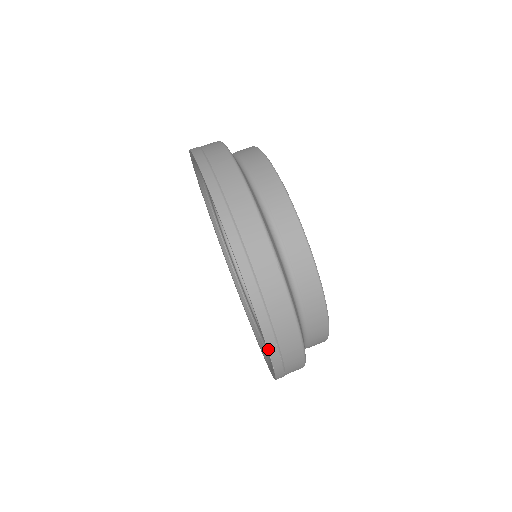
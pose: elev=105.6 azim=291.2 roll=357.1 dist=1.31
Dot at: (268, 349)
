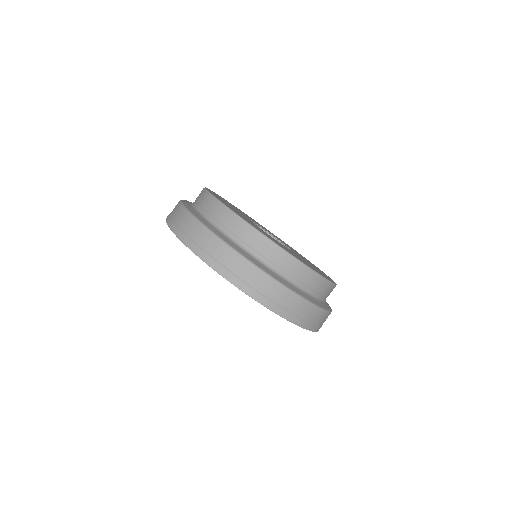
Dot at: (241, 290)
